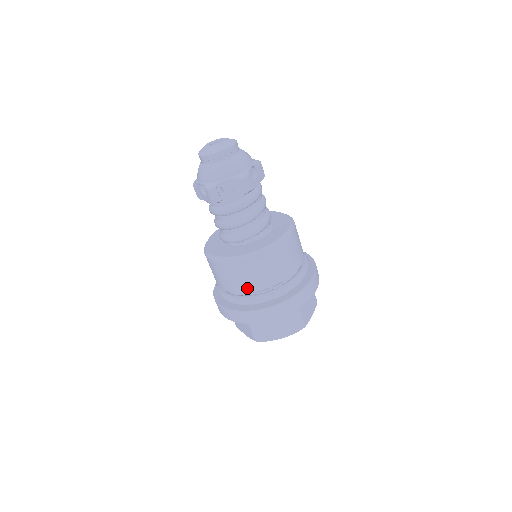
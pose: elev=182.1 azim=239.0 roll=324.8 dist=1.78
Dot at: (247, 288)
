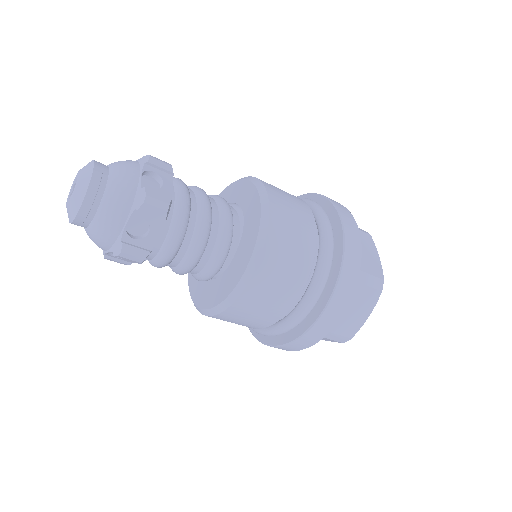
Dot at: (280, 310)
